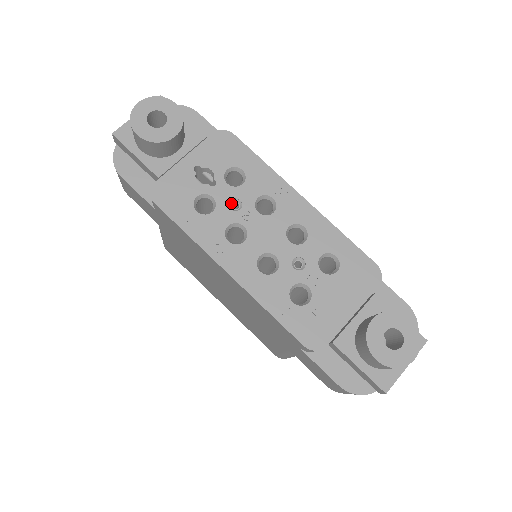
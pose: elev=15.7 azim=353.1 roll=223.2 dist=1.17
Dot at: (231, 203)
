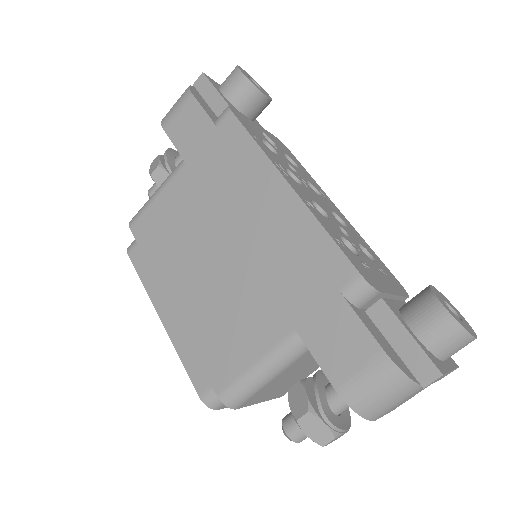
Dot at: occluded
